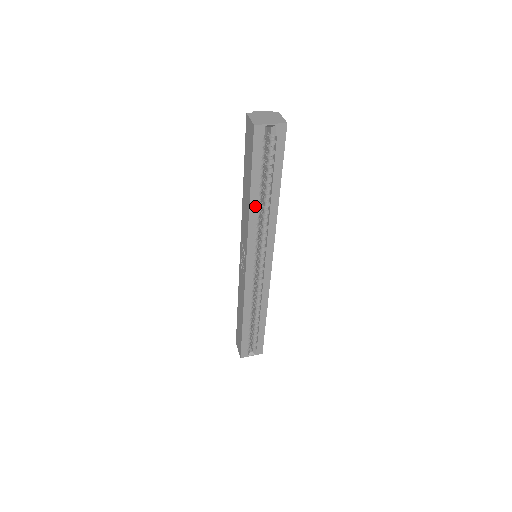
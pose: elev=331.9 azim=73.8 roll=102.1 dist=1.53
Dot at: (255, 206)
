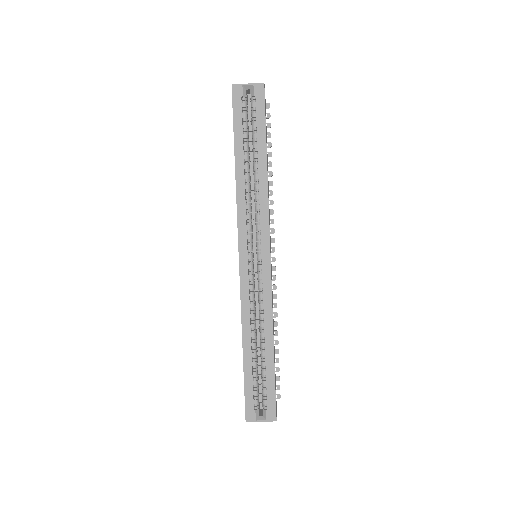
Dot at: (242, 176)
